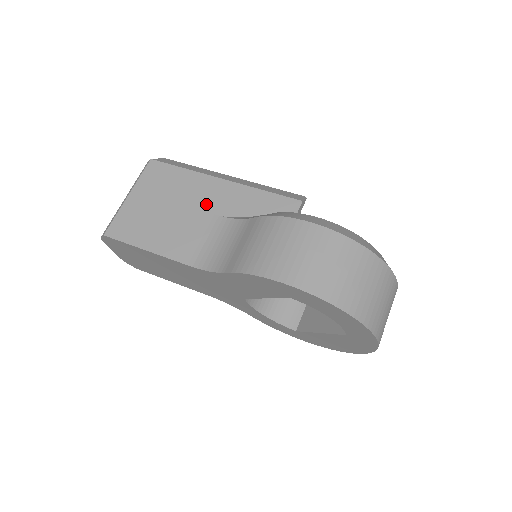
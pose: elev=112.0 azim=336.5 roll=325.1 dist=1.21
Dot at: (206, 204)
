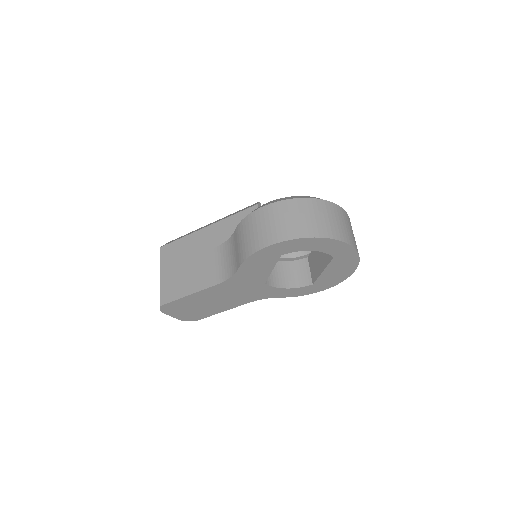
Dot at: (206, 246)
